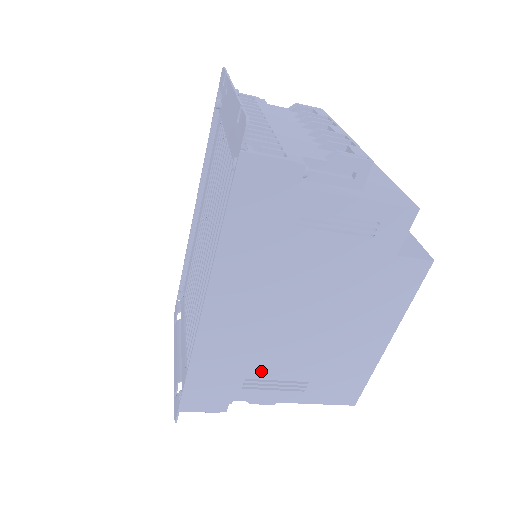
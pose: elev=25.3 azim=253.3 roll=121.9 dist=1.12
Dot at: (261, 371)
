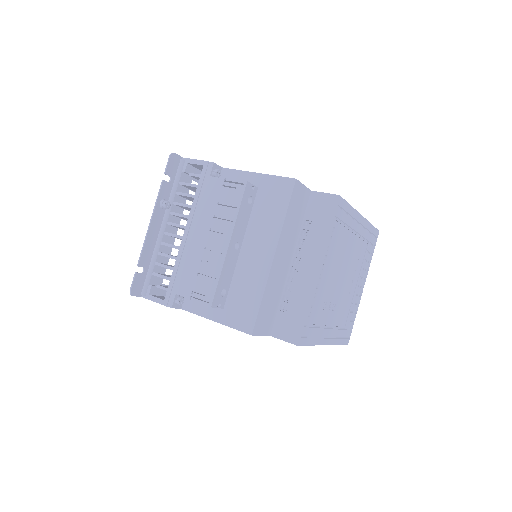
Dot at: occluded
